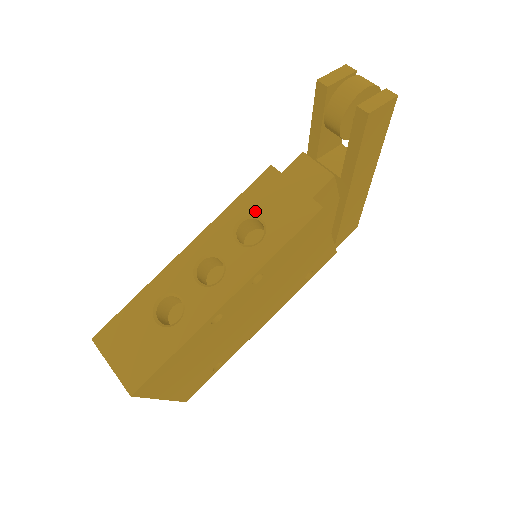
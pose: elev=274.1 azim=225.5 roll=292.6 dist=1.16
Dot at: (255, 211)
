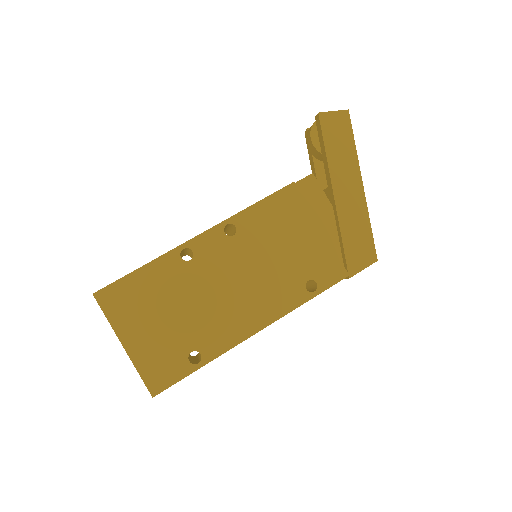
Dot at: occluded
